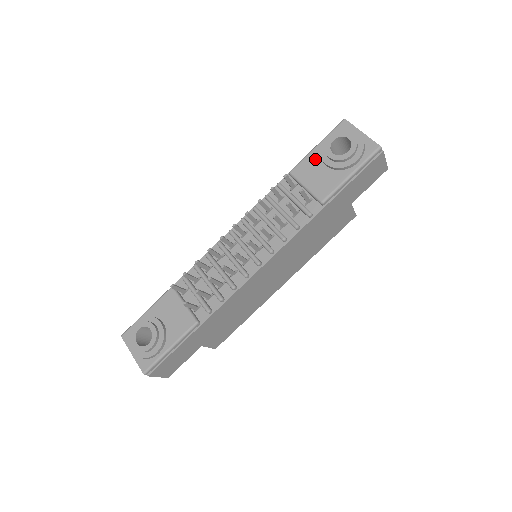
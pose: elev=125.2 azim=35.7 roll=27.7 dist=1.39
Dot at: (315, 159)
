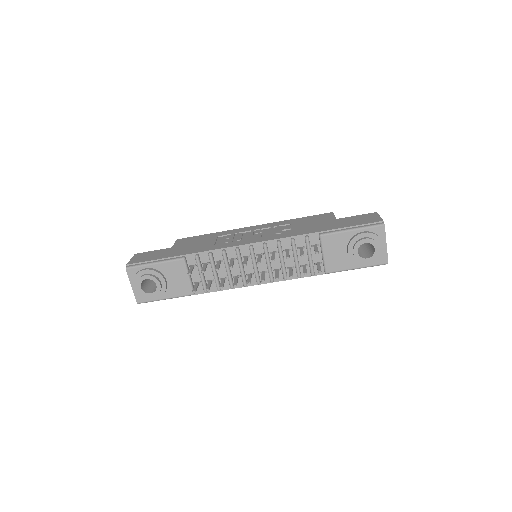
Dot at: (344, 240)
